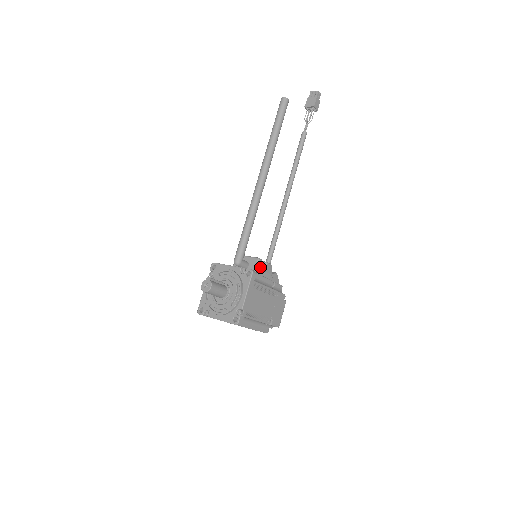
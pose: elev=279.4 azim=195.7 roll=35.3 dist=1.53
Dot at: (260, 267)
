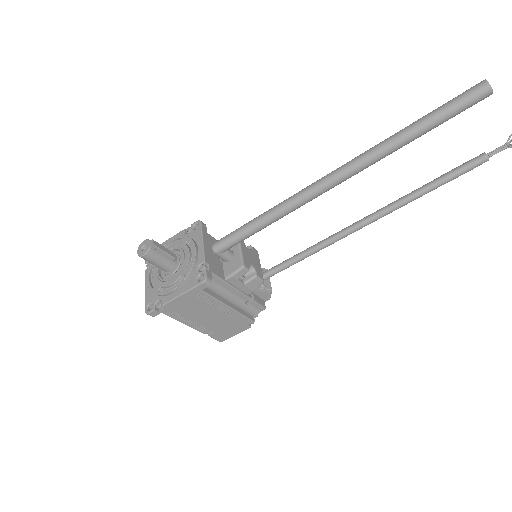
Dot at: (237, 276)
